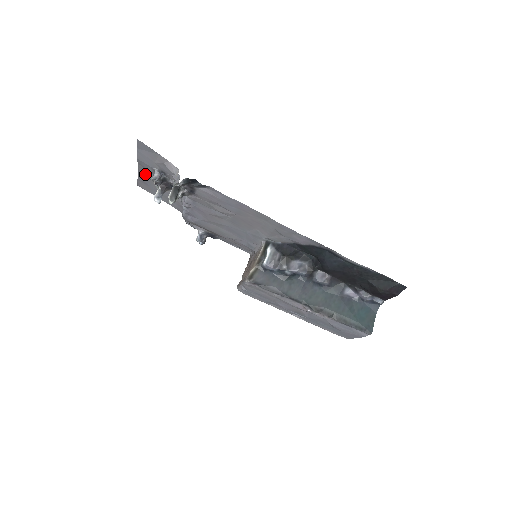
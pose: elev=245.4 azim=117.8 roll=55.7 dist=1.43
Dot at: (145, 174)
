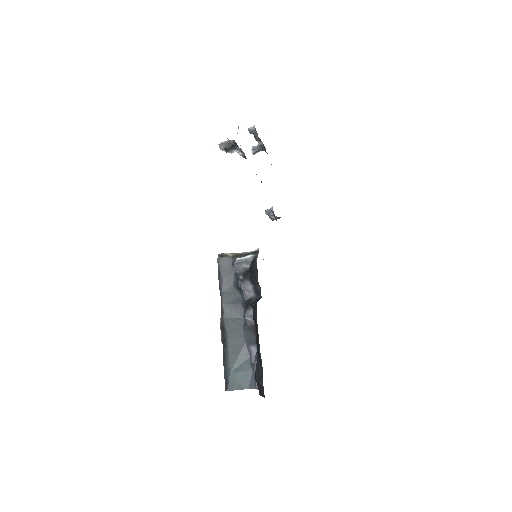
Dot at: occluded
